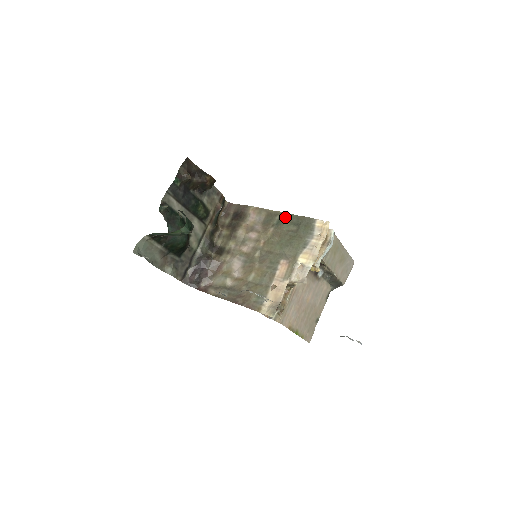
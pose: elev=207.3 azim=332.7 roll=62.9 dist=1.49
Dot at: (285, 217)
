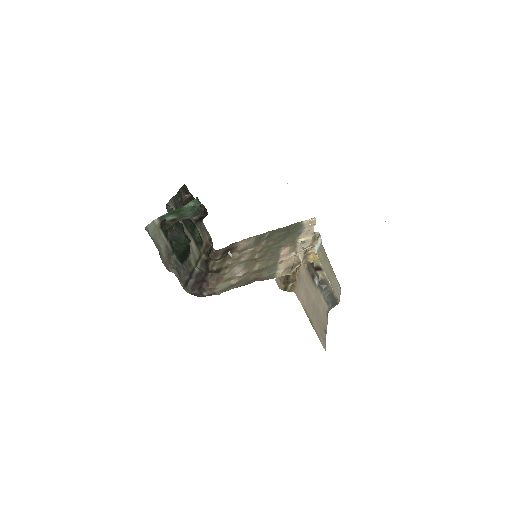
Dot at: (274, 231)
